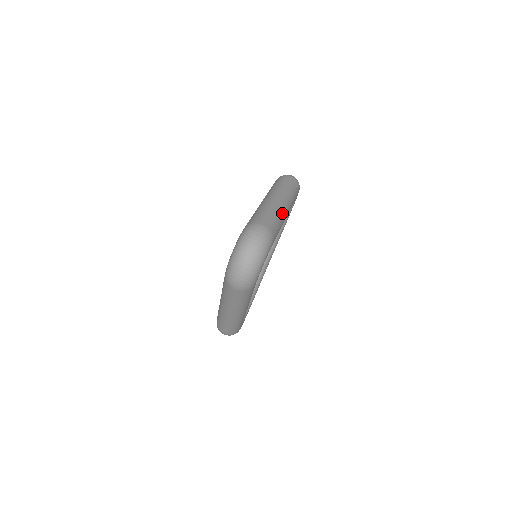
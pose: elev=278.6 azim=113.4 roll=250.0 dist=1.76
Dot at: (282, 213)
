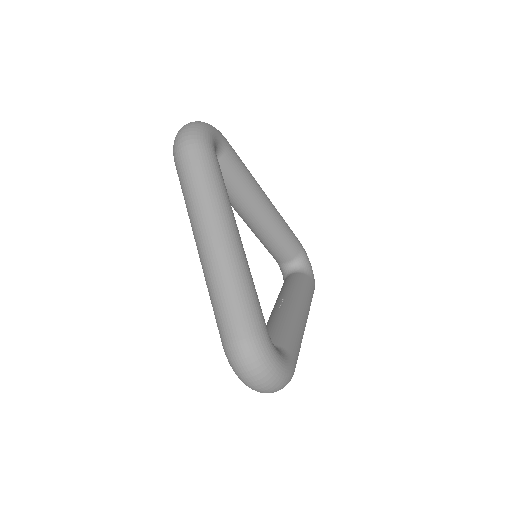
Dot at: (233, 265)
